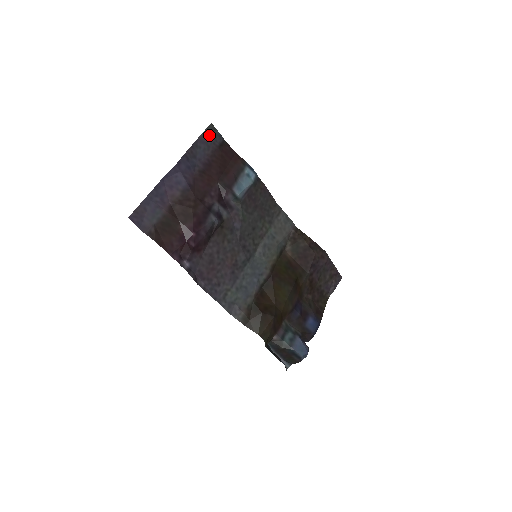
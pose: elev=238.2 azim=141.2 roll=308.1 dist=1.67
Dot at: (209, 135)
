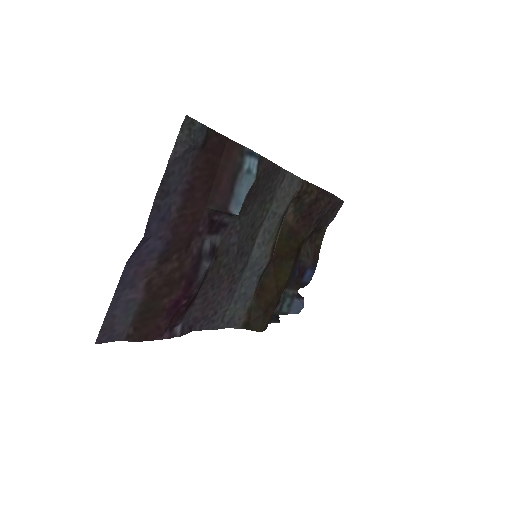
Dot at: (185, 142)
